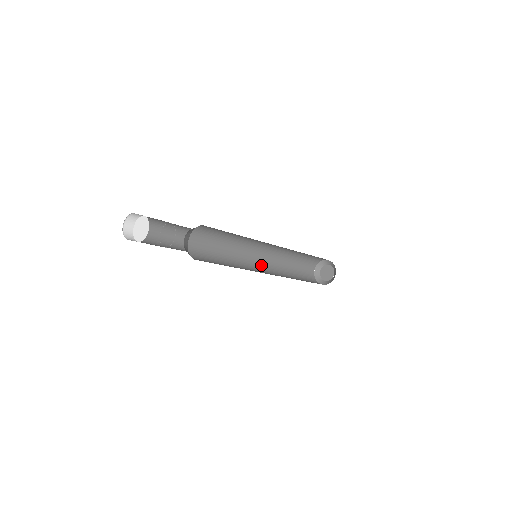
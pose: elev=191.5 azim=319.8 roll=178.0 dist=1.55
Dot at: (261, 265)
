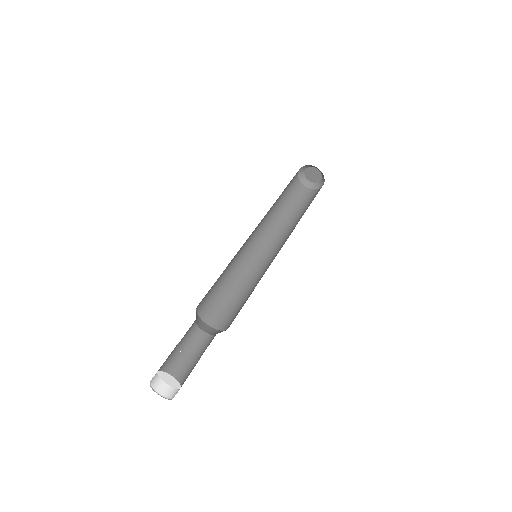
Dot at: (262, 246)
